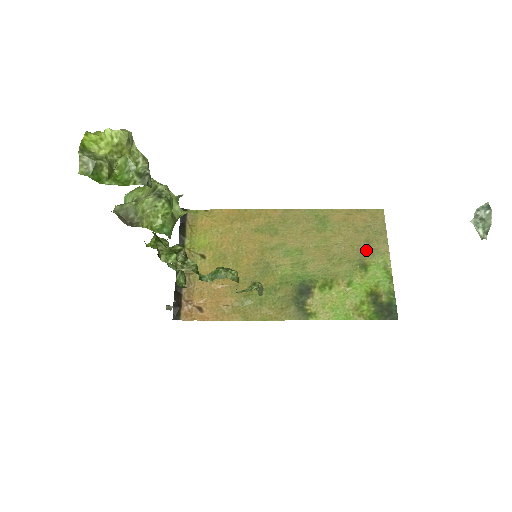
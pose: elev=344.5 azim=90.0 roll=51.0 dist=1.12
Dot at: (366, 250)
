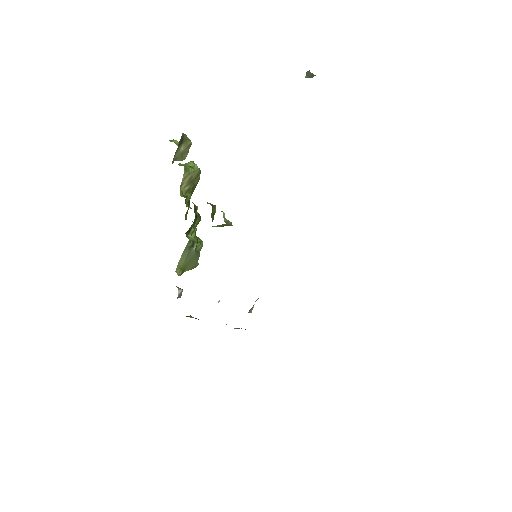
Dot at: occluded
